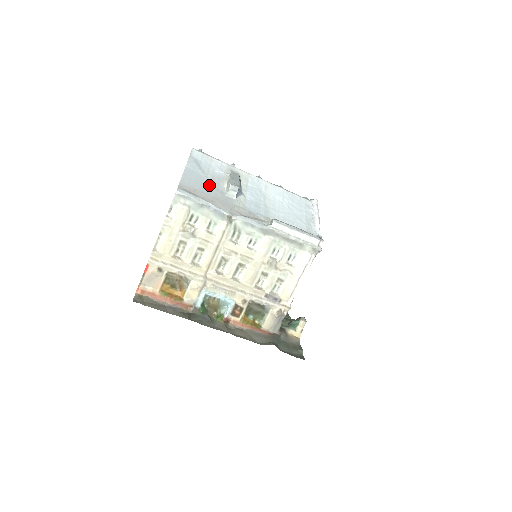
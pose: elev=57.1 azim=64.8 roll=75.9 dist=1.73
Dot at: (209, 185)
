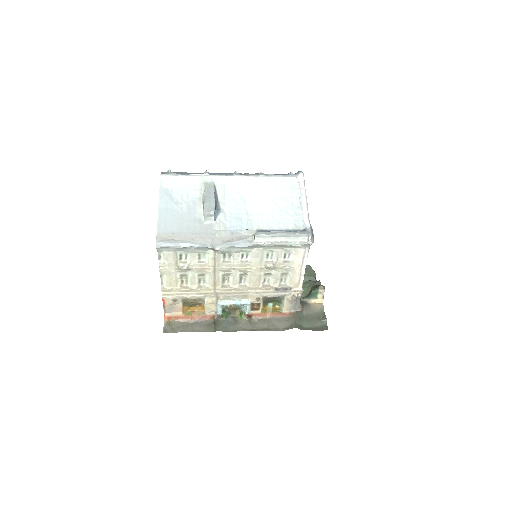
Dot at: (186, 219)
